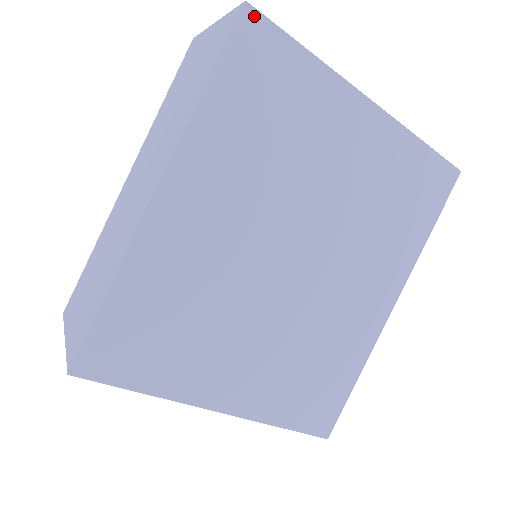
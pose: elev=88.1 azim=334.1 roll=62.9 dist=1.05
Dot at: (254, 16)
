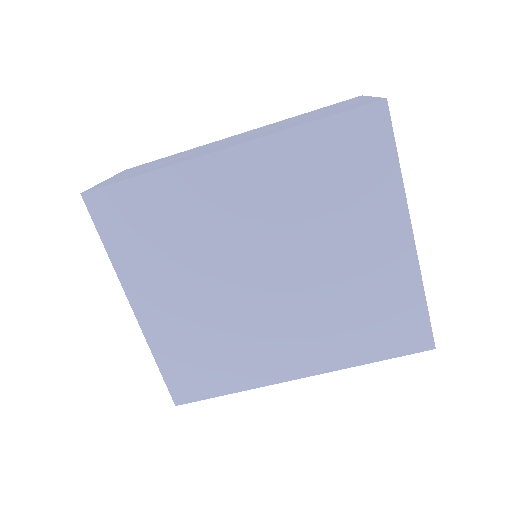
Dot at: (383, 112)
